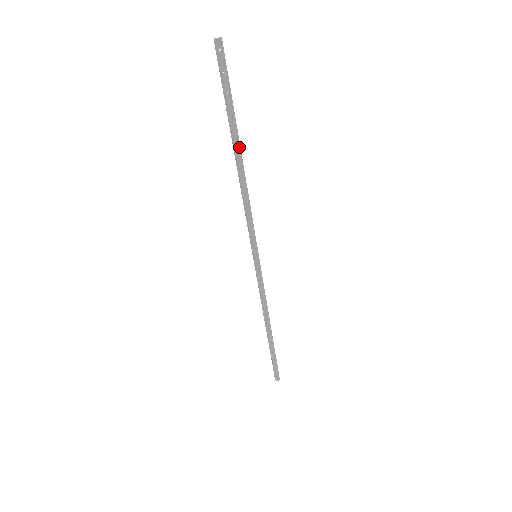
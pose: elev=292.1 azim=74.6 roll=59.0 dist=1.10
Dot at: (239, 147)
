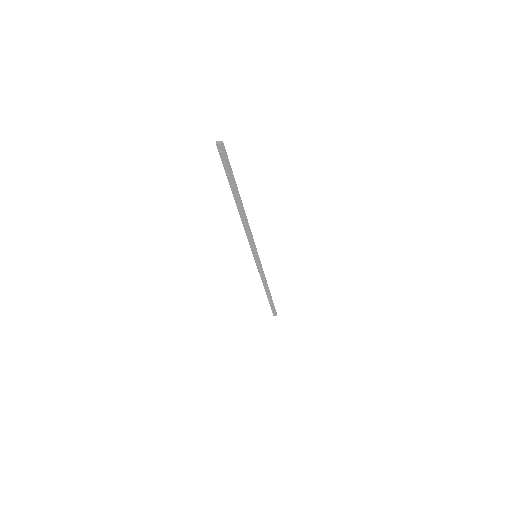
Dot at: (239, 202)
